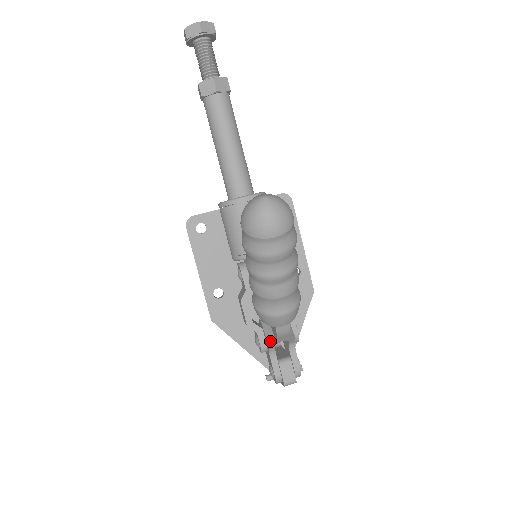
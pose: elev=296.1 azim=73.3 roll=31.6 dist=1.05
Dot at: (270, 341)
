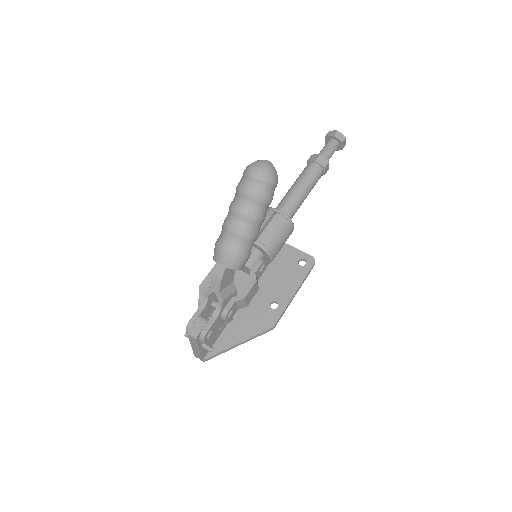
Dot at: (208, 288)
